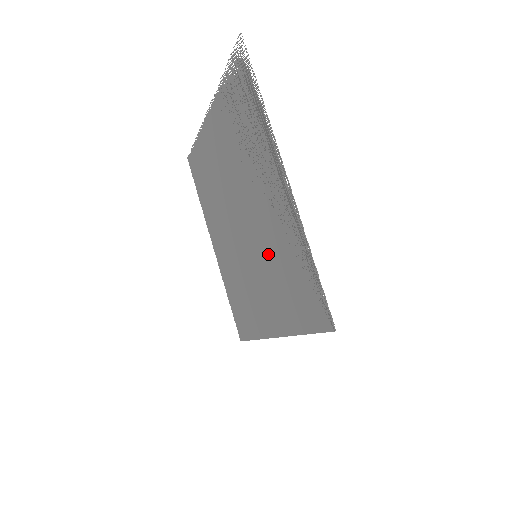
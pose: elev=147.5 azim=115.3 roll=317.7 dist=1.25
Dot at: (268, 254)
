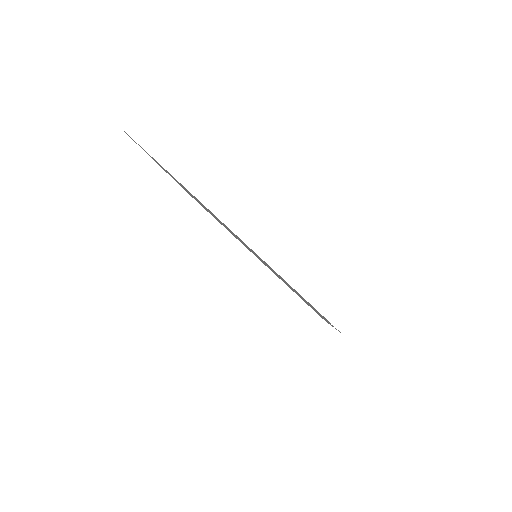
Dot at: occluded
